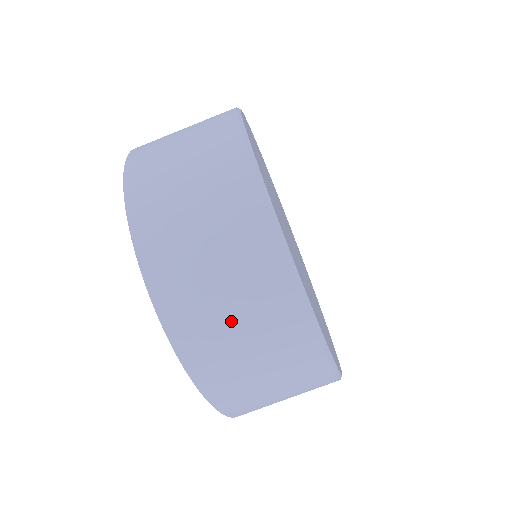
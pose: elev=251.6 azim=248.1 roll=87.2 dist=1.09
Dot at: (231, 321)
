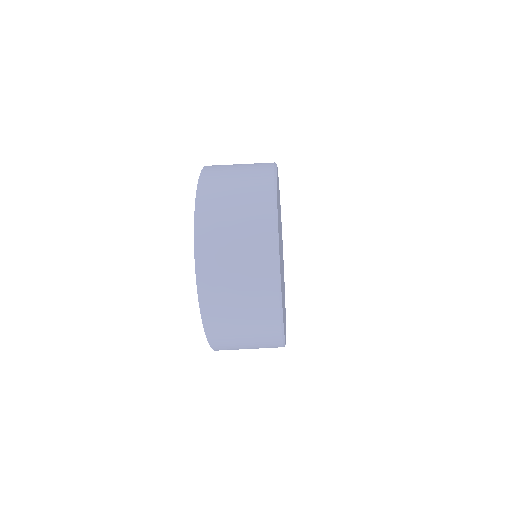
Dot at: (240, 330)
